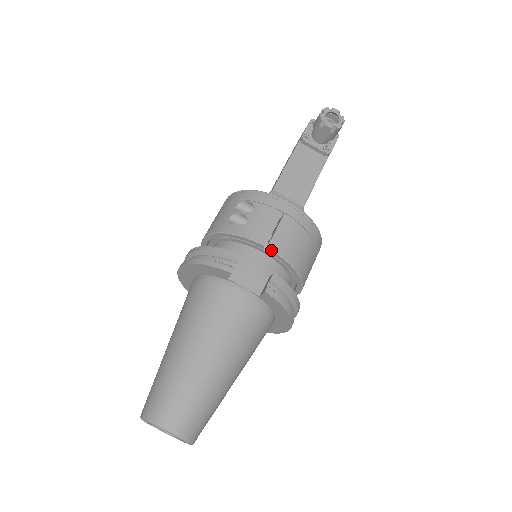
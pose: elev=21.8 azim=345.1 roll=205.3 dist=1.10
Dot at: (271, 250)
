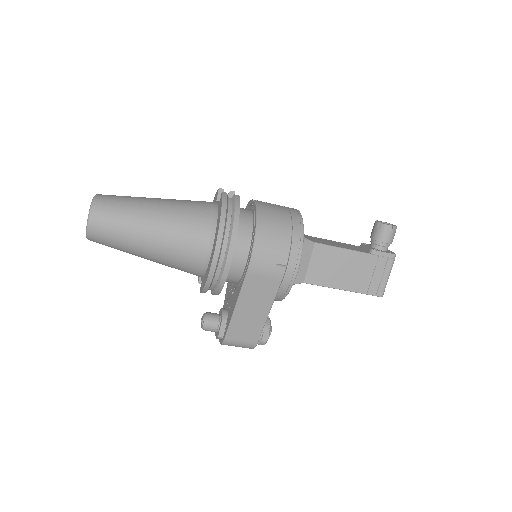
Dot at: (254, 201)
